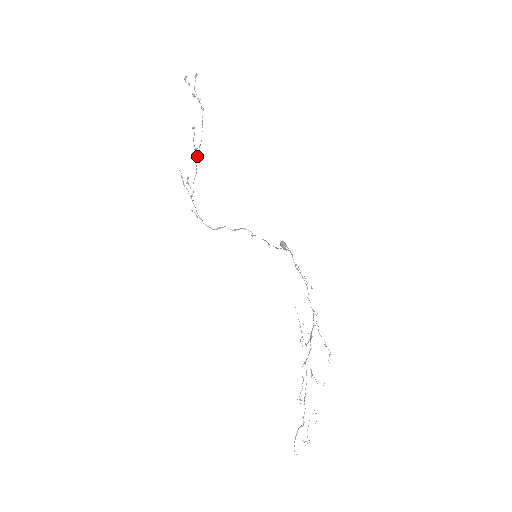
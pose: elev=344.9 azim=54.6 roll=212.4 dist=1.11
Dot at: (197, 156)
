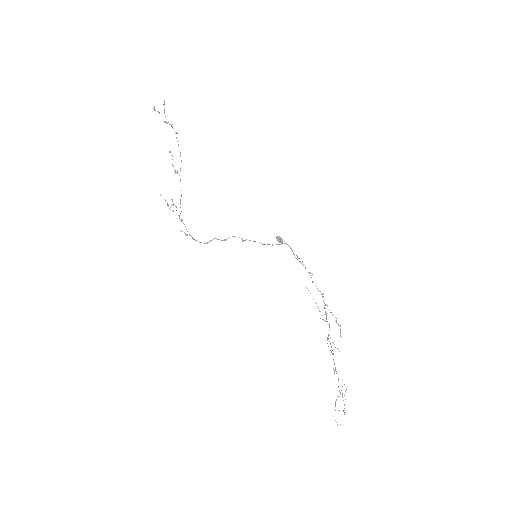
Dot at: occluded
